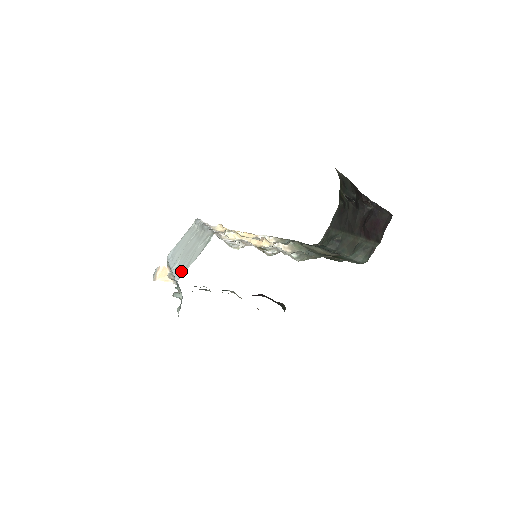
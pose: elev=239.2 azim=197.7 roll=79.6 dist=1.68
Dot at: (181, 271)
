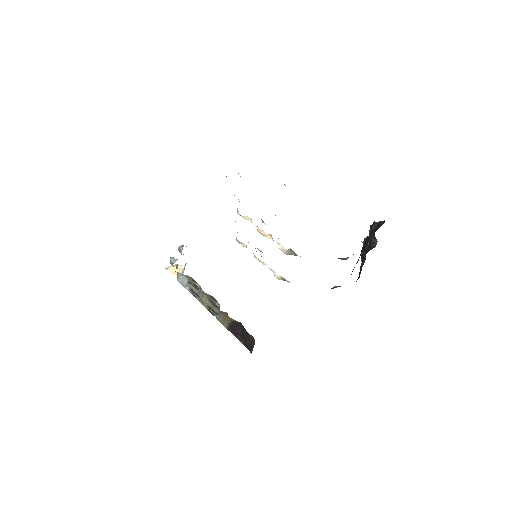
Dot at: occluded
